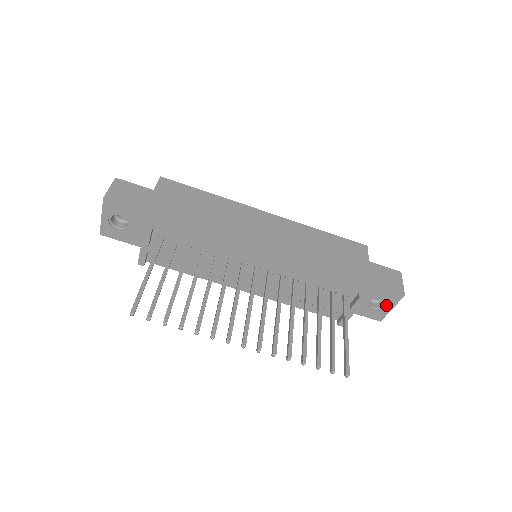
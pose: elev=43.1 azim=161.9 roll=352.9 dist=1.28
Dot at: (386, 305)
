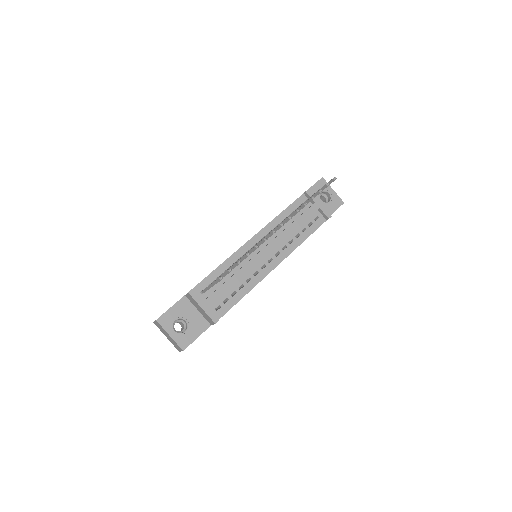
Dot at: (329, 193)
